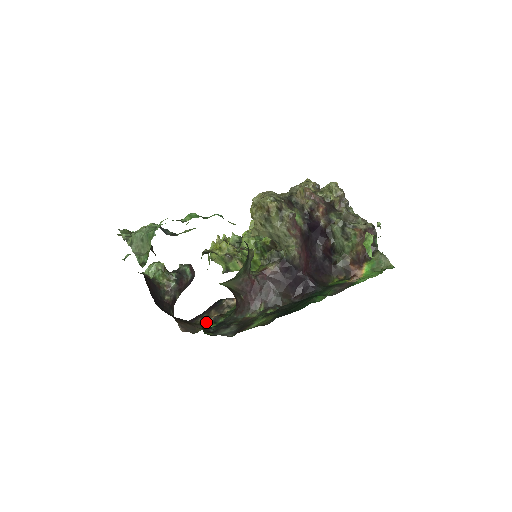
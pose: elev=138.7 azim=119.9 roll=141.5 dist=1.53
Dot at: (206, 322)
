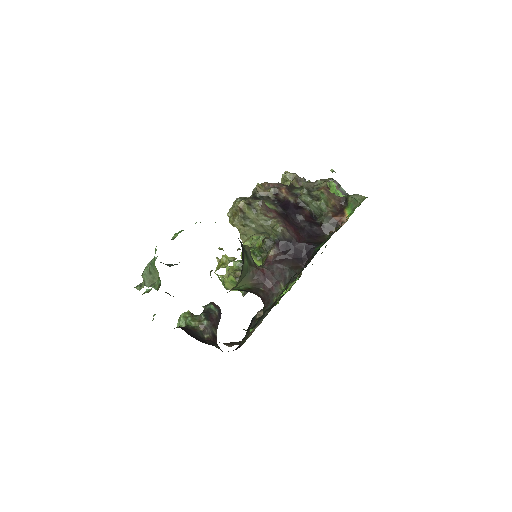
Dot at: occluded
